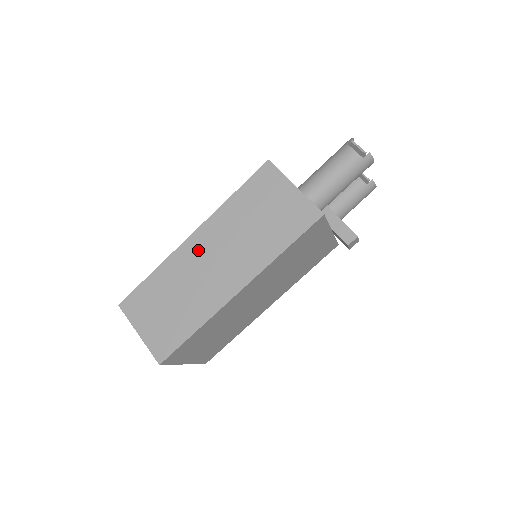
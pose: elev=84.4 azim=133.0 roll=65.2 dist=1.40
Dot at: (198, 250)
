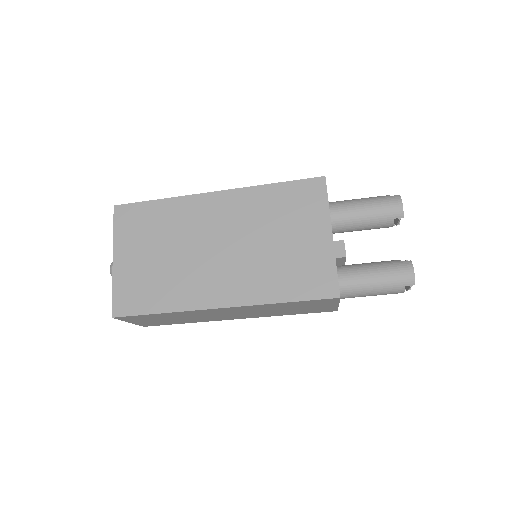
Dot at: (220, 312)
